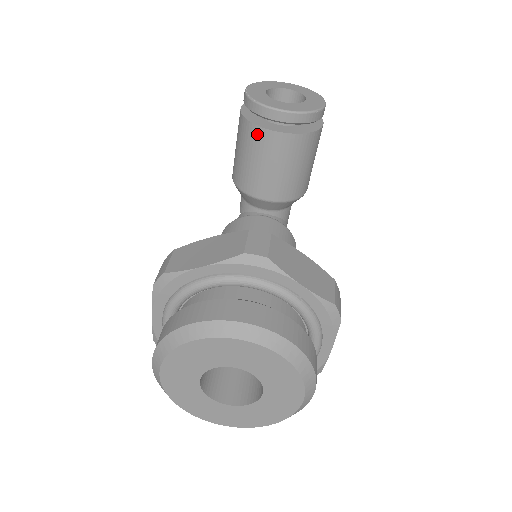
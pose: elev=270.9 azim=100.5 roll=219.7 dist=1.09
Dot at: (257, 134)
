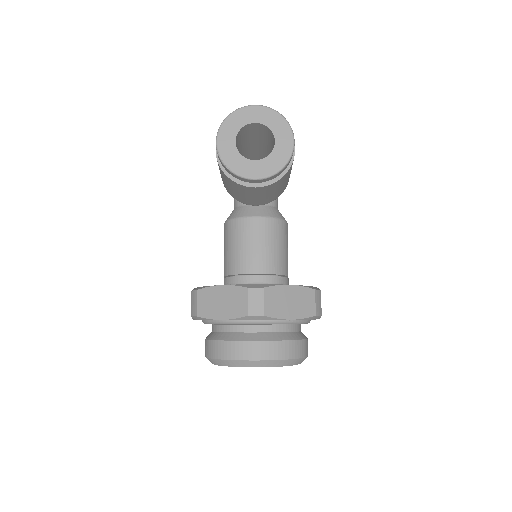
Dot at: (237, 185)
